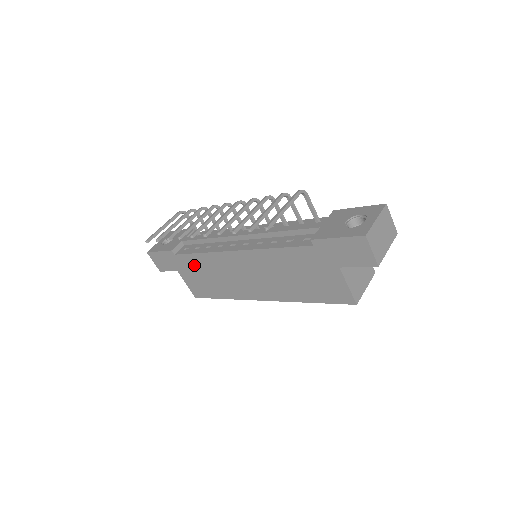
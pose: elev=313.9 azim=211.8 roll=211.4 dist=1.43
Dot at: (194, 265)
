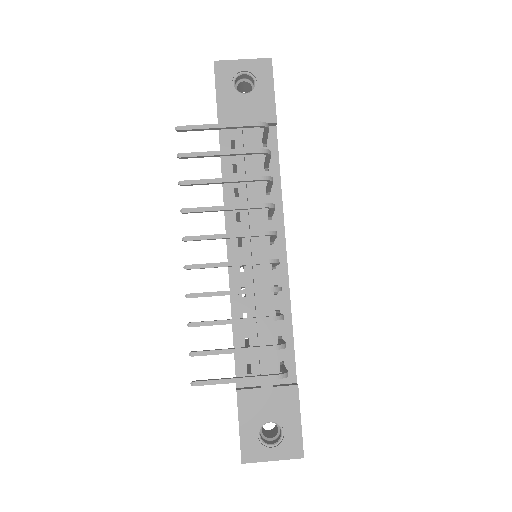
Dot at: occluded
